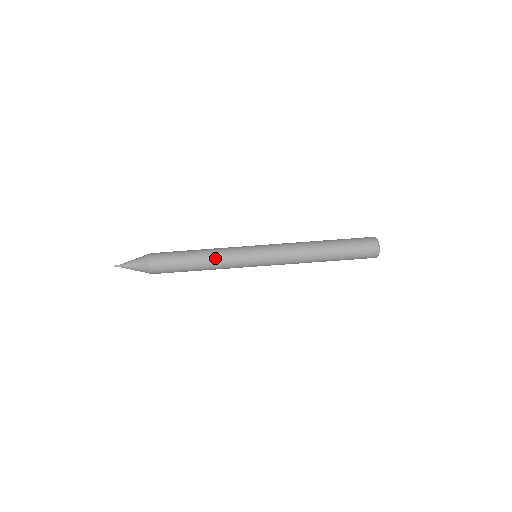
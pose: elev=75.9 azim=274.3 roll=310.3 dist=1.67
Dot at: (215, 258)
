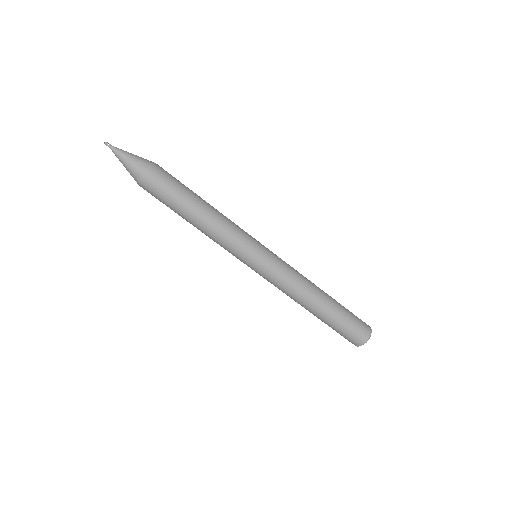
Dot at: (214, 232)
